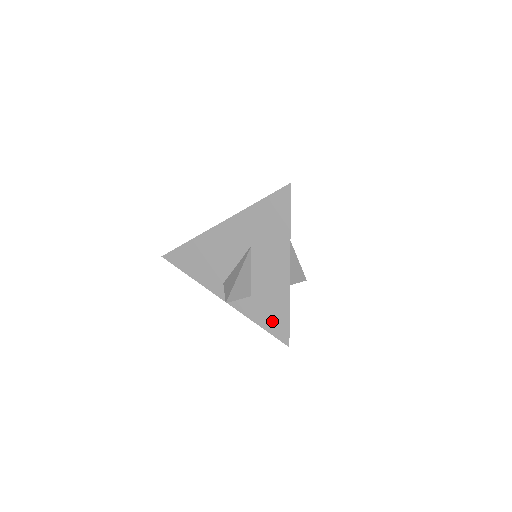
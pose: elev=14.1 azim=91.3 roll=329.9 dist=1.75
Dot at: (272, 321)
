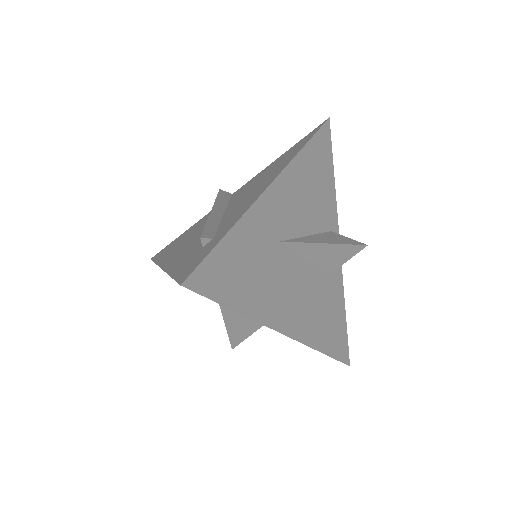
Dot at: occluded
